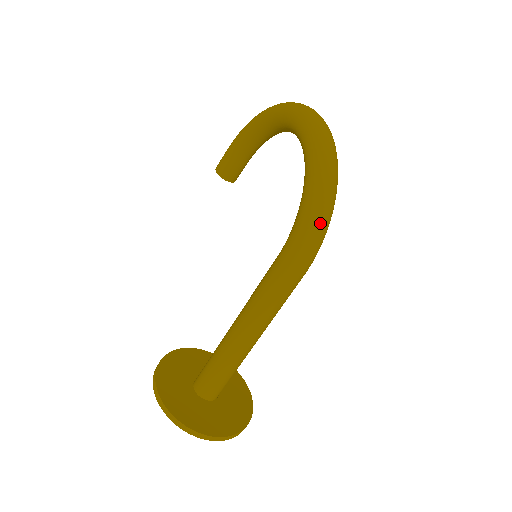
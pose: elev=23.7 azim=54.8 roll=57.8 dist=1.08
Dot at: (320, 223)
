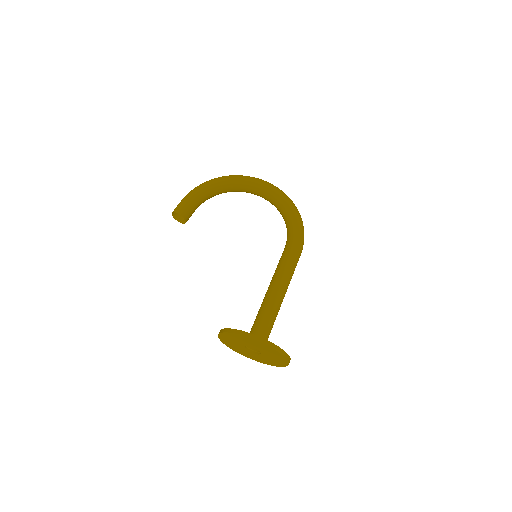
Dot at: occluded
